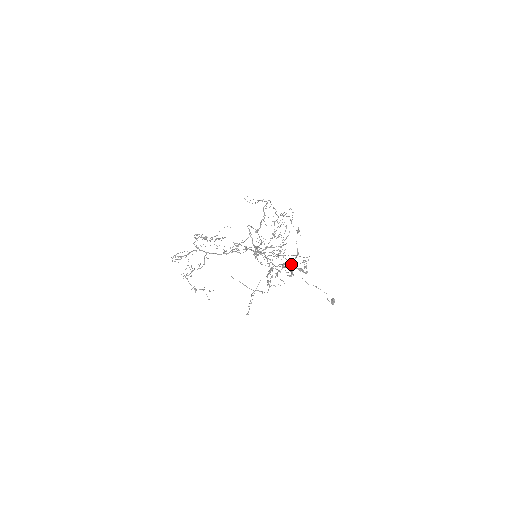
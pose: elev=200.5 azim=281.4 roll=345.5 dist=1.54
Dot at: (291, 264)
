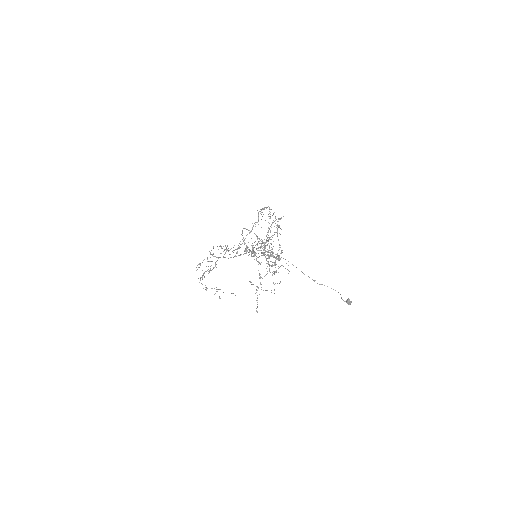
Dot at: occluded
